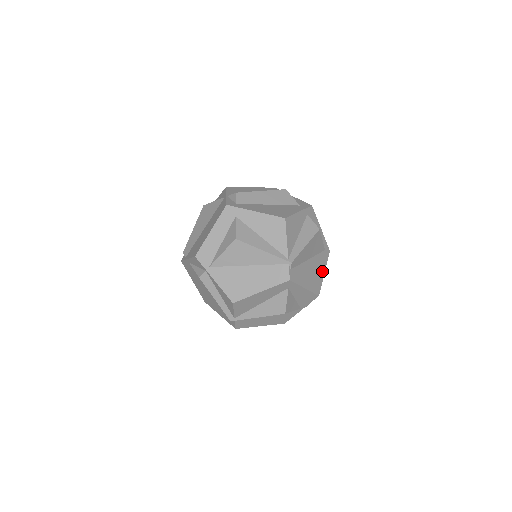
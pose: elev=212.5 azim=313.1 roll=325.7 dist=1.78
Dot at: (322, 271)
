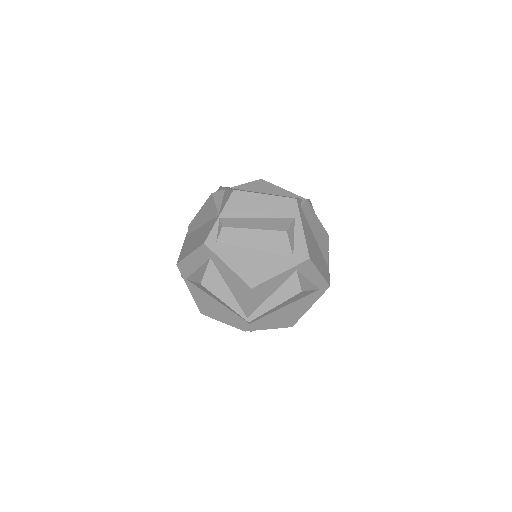
Dot at: (307, 307)
